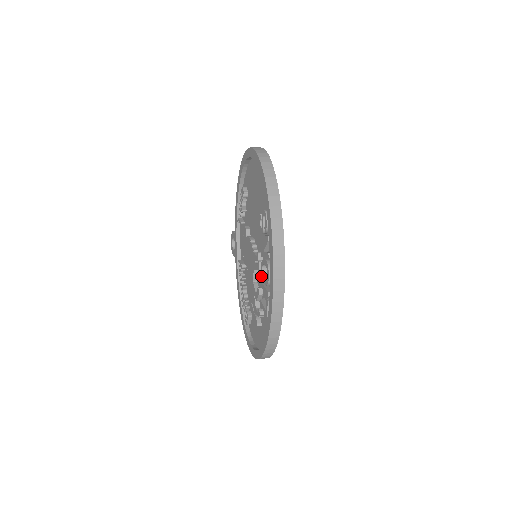
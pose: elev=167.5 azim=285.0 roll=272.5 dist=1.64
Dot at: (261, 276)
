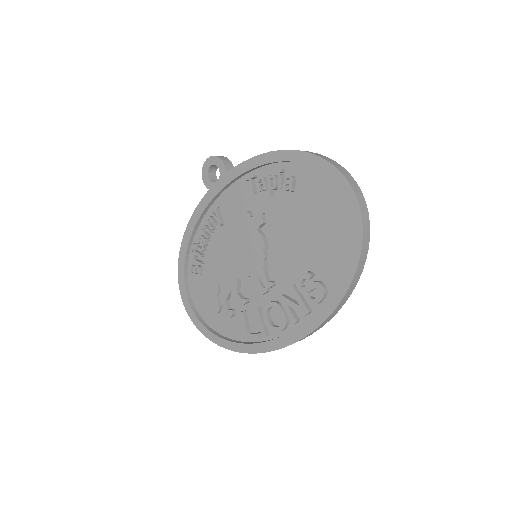
Dot at: (255, 290)
